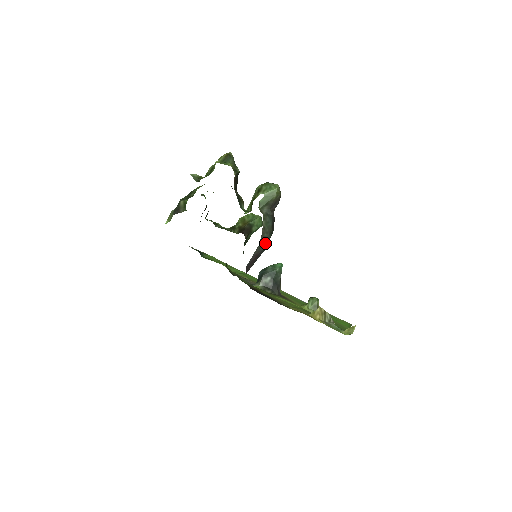
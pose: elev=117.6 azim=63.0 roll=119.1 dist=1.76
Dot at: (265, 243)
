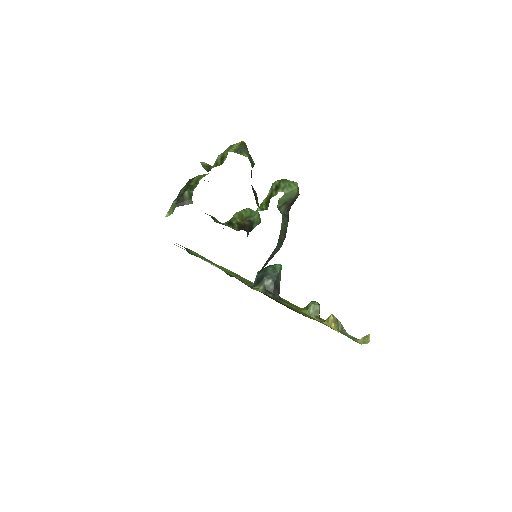
Dot at: (280, 245)
